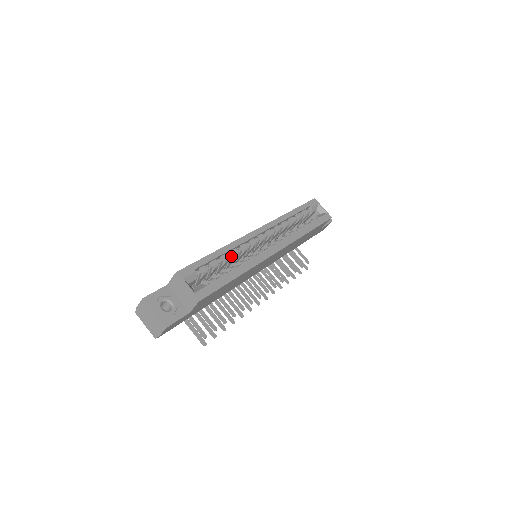
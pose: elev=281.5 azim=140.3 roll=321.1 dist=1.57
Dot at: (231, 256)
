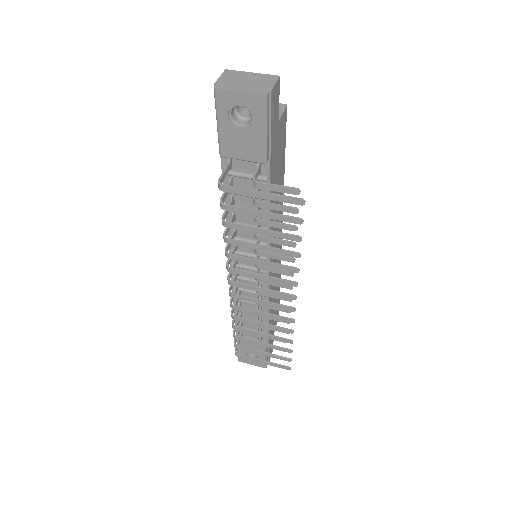
Dot at: occluded
